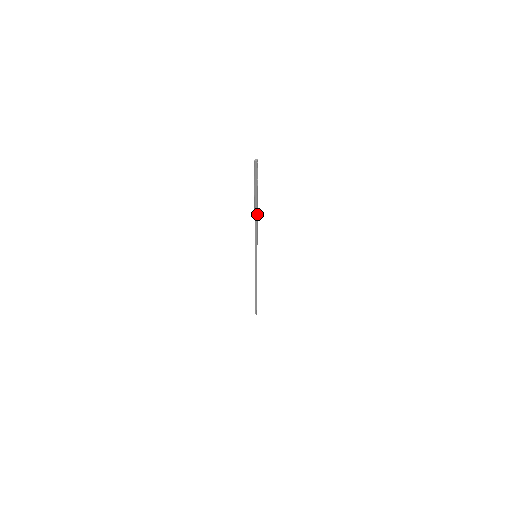
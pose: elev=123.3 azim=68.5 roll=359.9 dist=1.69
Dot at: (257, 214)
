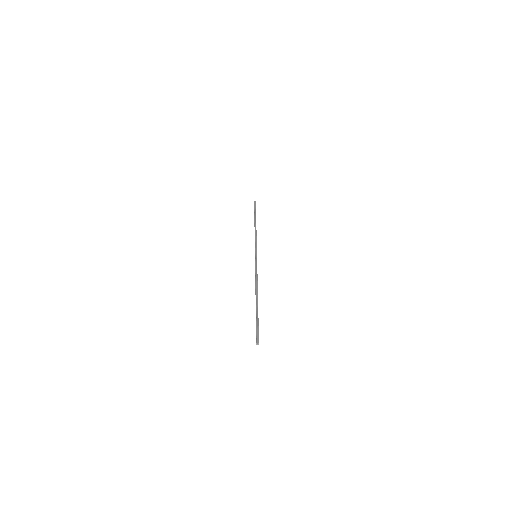
Dot at: (257, 294)
